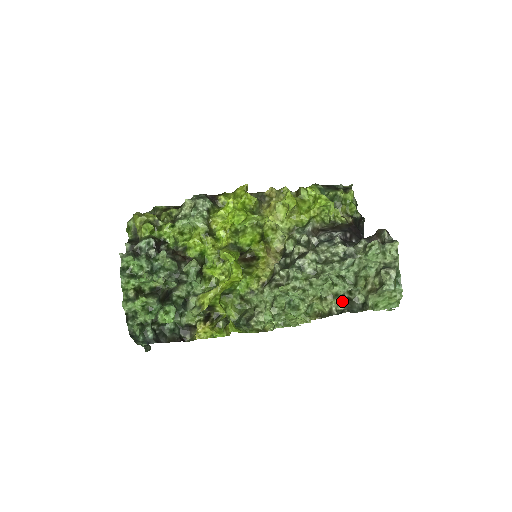
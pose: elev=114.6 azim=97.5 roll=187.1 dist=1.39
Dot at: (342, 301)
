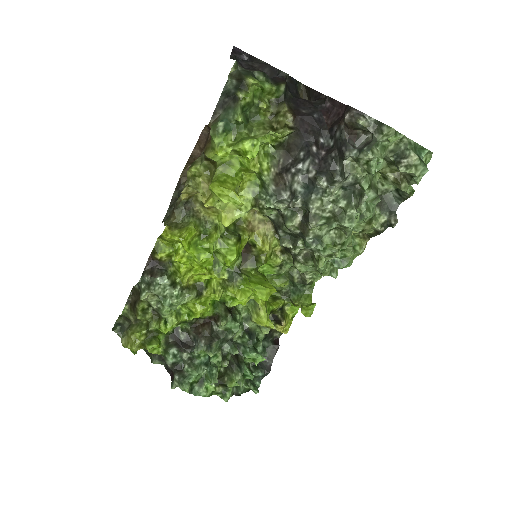
Dot at: (377, 212)
